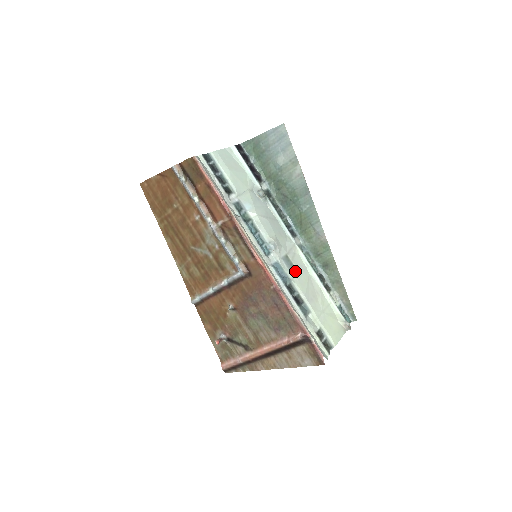
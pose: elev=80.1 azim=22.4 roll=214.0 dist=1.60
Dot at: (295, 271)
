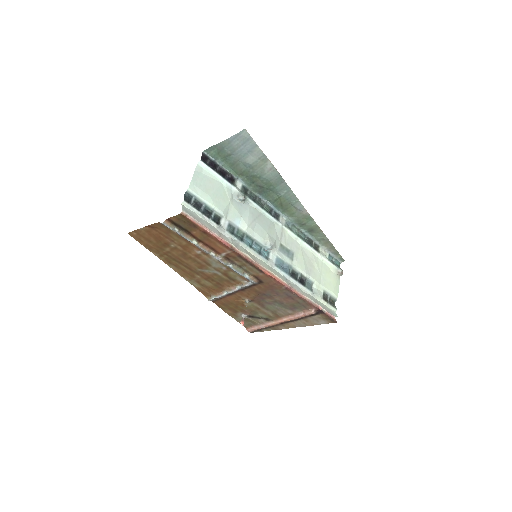
Dot at: (291, 254)
